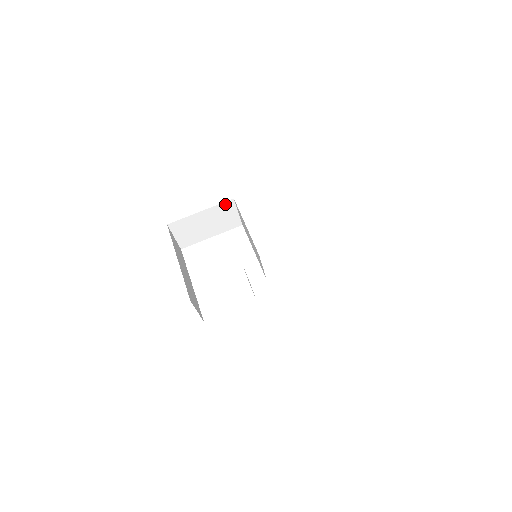
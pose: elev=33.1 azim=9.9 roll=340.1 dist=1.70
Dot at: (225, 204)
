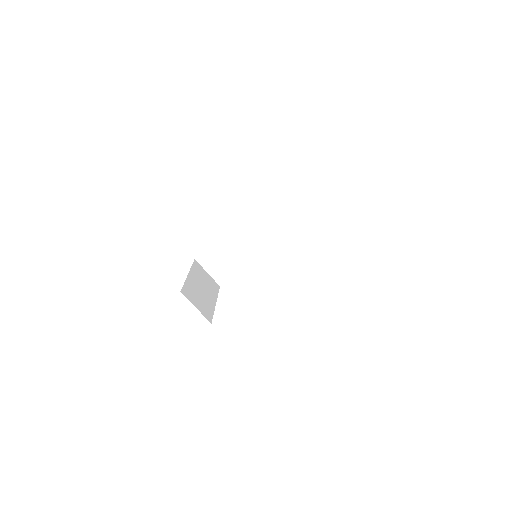
Dot at: (237, 229)
